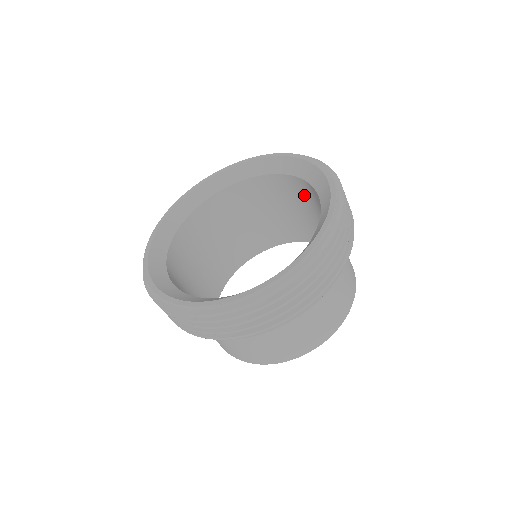
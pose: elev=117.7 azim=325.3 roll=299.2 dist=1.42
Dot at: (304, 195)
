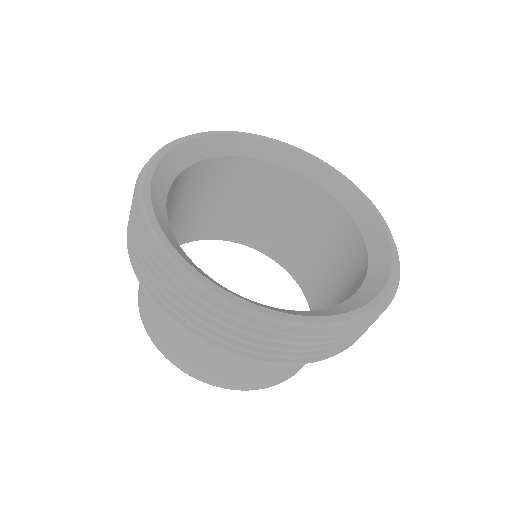
Dot at: (270, 187)
